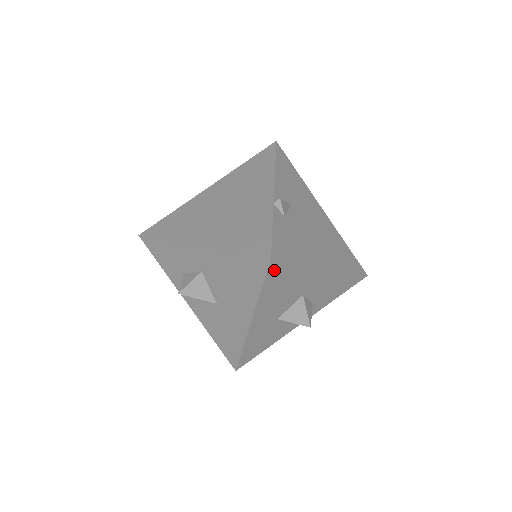
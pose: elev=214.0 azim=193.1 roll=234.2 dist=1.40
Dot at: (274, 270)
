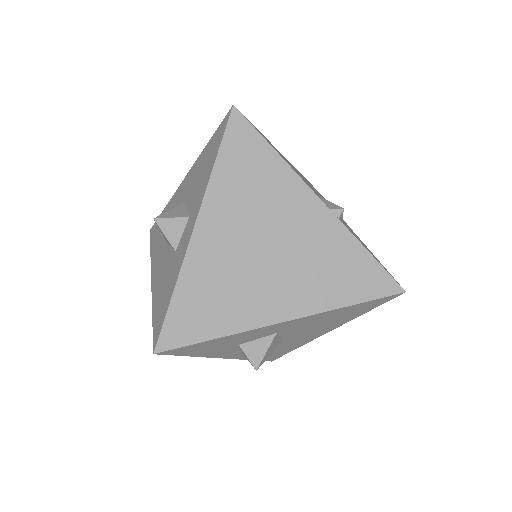
Dot at: occluded
